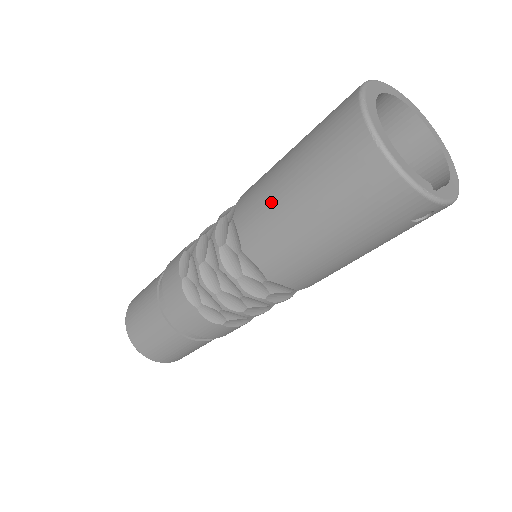
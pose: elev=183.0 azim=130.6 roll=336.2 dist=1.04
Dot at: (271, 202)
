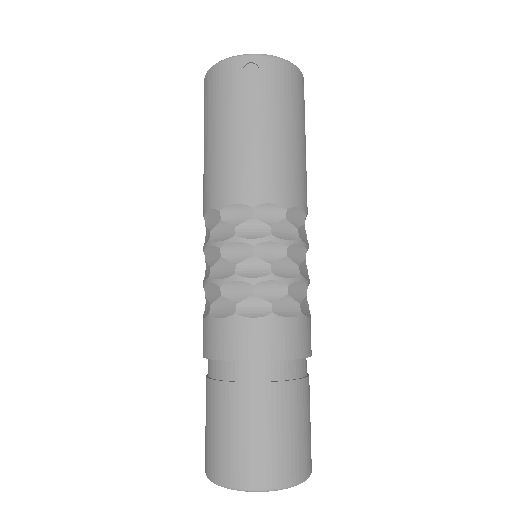
Dot at: occluded
